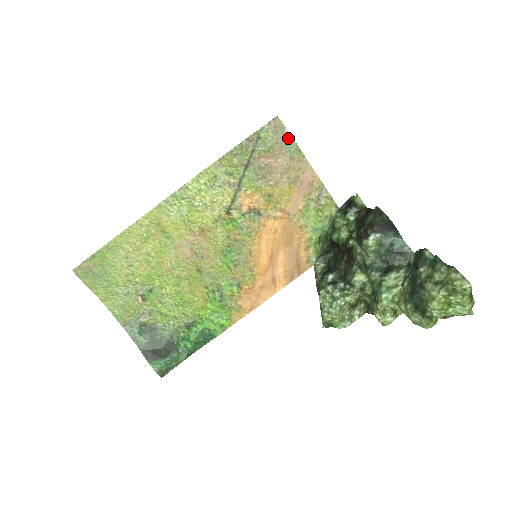
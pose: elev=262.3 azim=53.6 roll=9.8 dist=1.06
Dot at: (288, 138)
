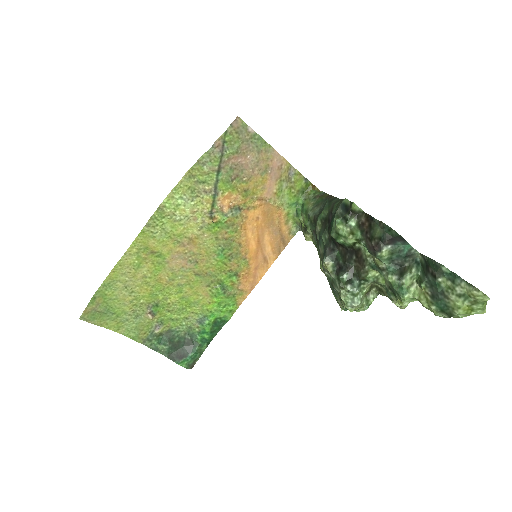
Dot at: (252, 134)
